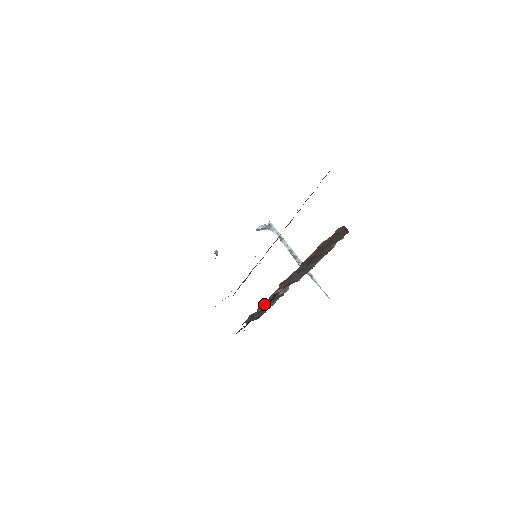
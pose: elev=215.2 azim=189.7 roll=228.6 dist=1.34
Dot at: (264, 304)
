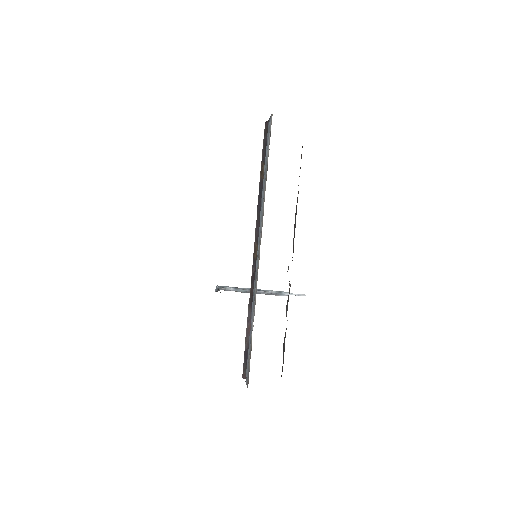
Dot at: occluded
